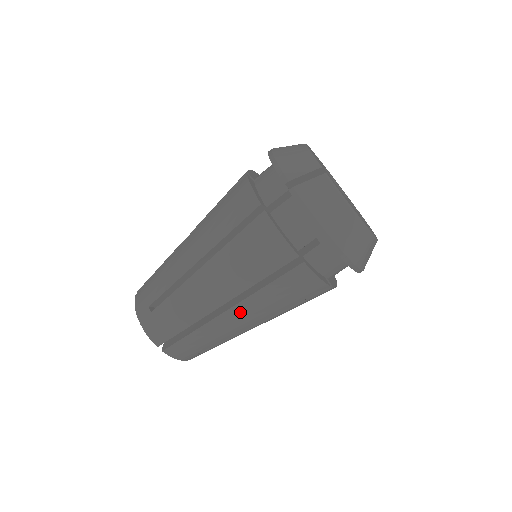
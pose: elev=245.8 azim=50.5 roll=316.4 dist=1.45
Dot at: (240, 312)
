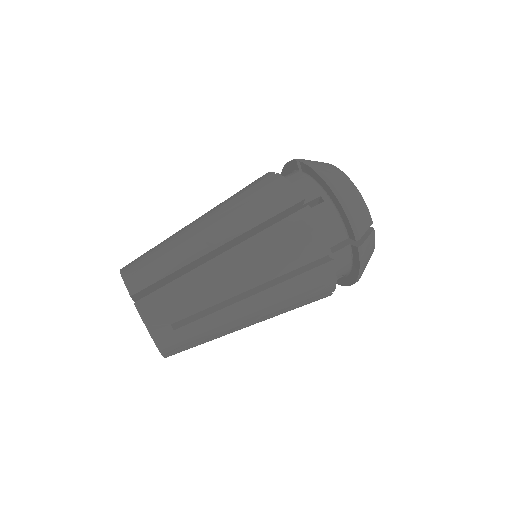
Dot at: (236, 258)
